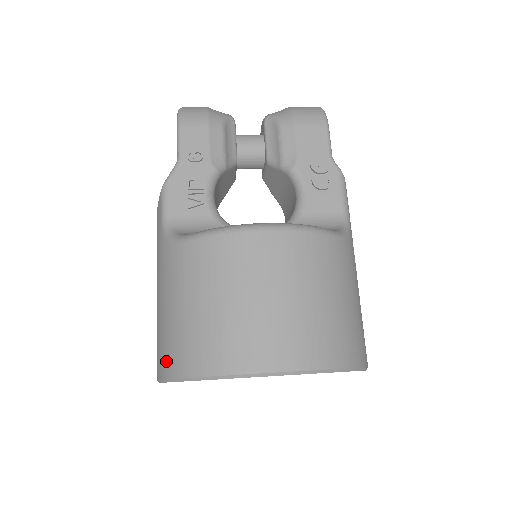
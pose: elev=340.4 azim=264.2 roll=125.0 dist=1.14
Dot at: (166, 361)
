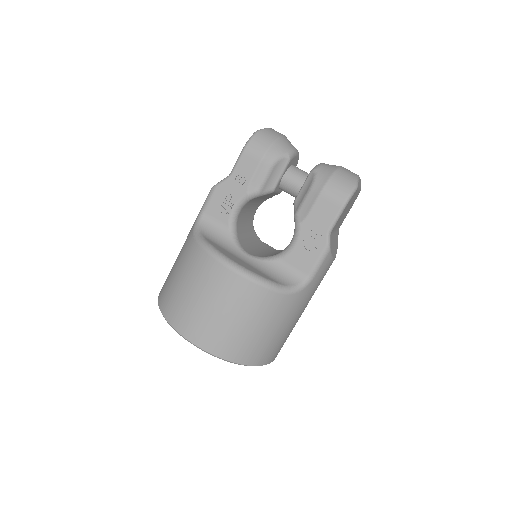
Dot at: (162, 290)
